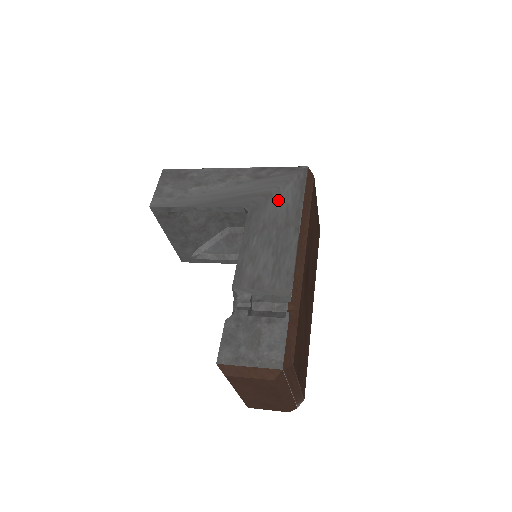
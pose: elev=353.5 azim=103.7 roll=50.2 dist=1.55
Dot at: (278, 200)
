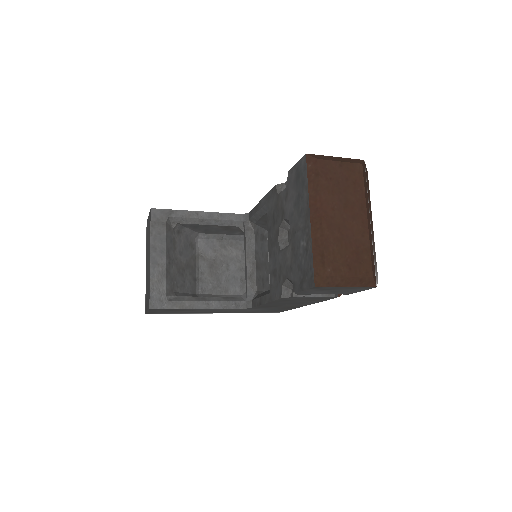
Dot at: occluded
